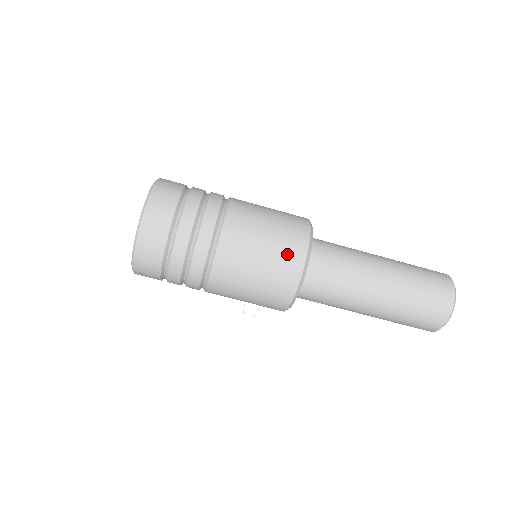
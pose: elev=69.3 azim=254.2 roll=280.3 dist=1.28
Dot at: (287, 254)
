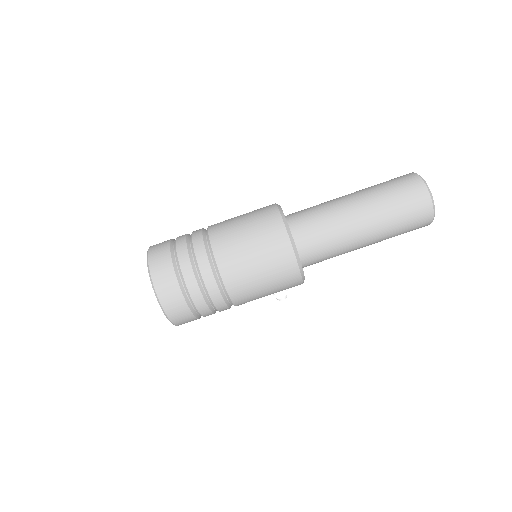
Dot at: (273, 246)
